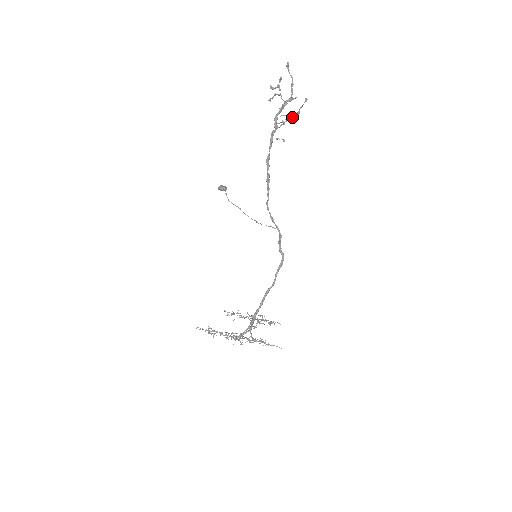
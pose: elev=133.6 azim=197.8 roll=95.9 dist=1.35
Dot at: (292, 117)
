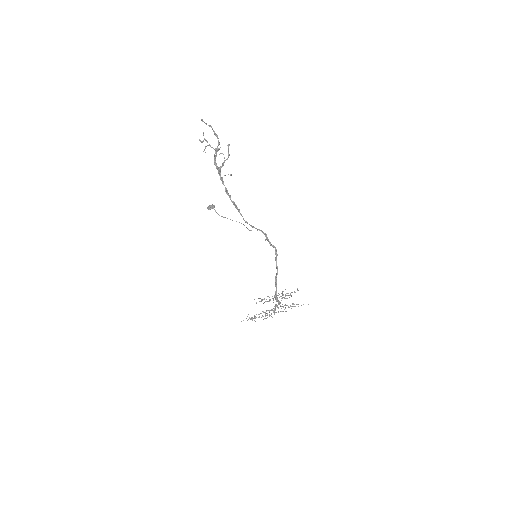
Dot at: occluded
